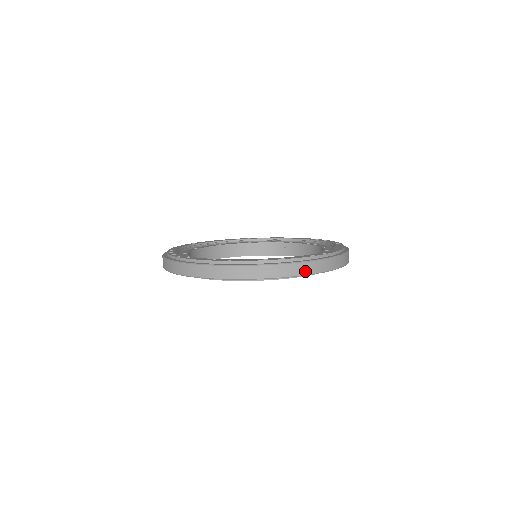
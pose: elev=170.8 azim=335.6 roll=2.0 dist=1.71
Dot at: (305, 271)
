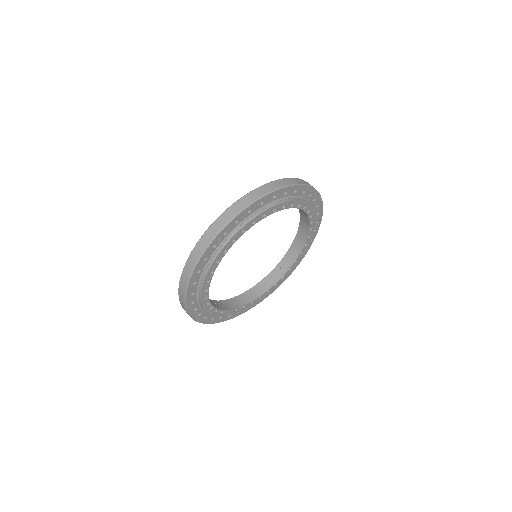
Dot at: (286, 183)
